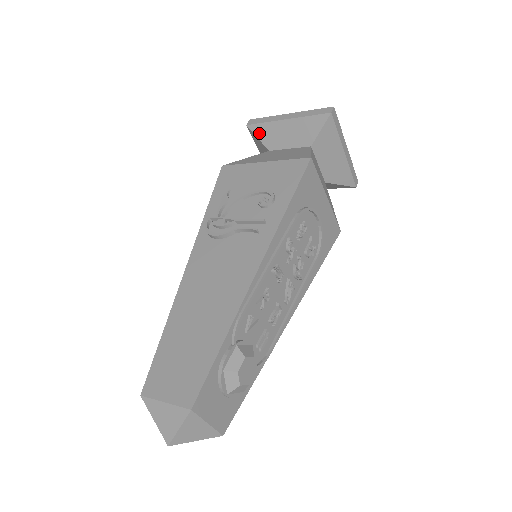
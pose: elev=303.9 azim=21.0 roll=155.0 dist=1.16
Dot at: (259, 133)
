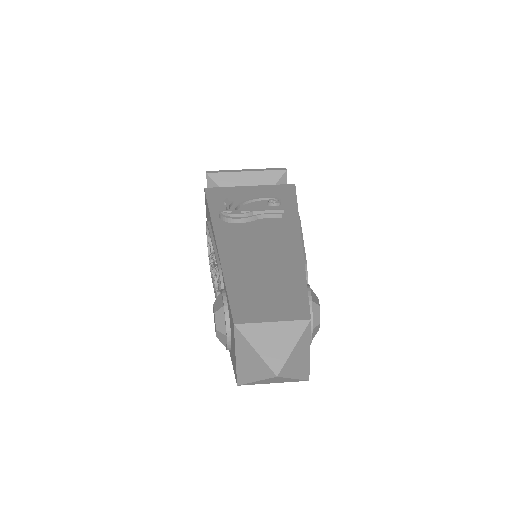
Dot at: (219, 180)
